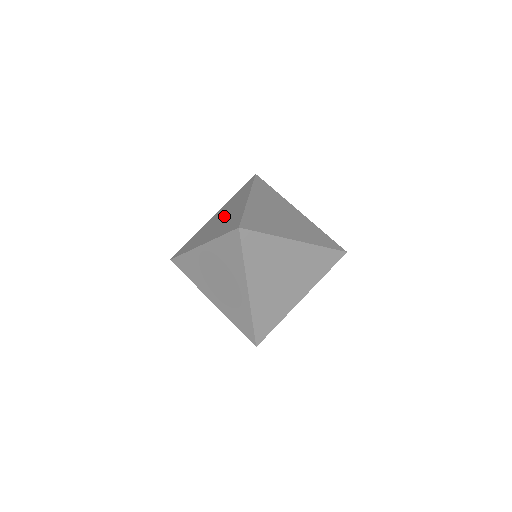
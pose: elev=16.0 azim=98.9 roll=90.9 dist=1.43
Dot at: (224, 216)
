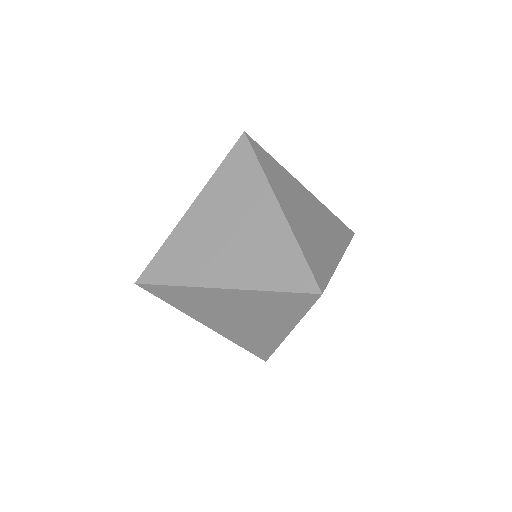
Dot at: occluded
